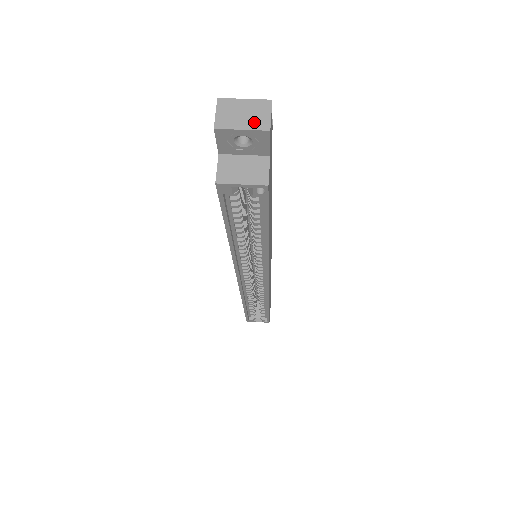
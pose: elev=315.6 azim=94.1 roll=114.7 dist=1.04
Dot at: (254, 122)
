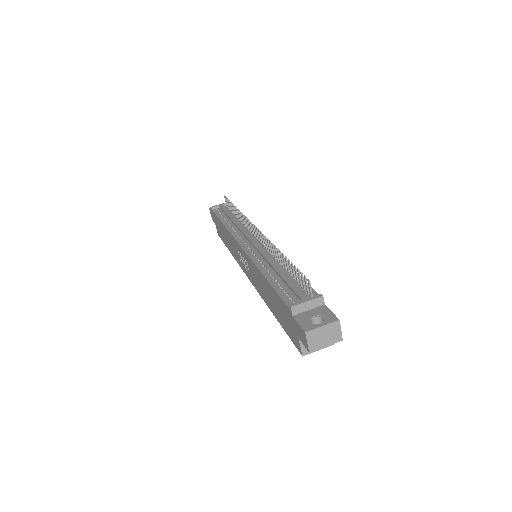
Dot at: (332, 339)
